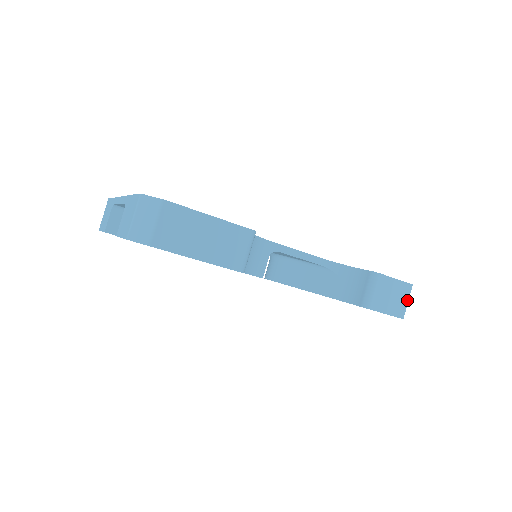
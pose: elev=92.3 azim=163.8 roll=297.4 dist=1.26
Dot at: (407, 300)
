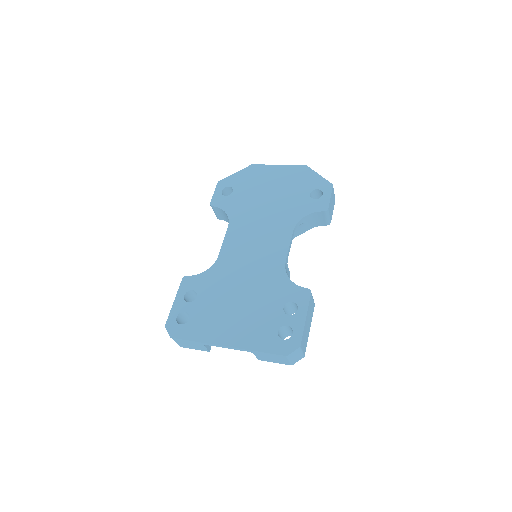
Dot at: occluded
